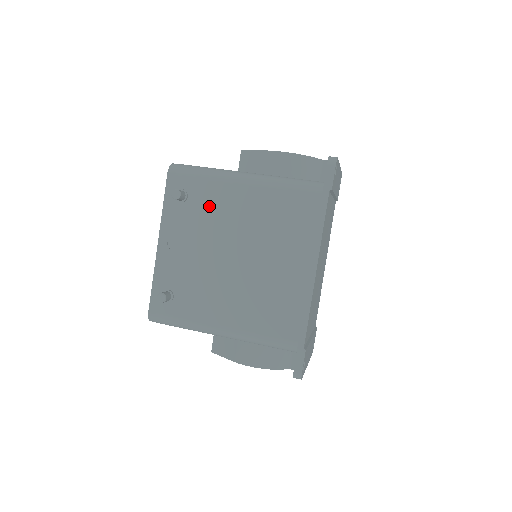
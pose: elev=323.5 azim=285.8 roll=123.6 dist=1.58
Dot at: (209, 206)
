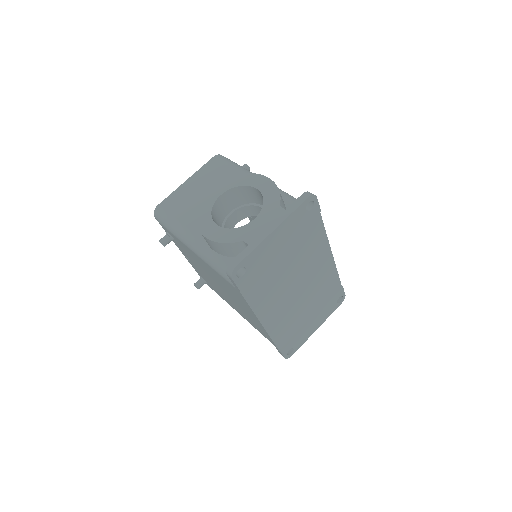
Dot at: (187, 251)
